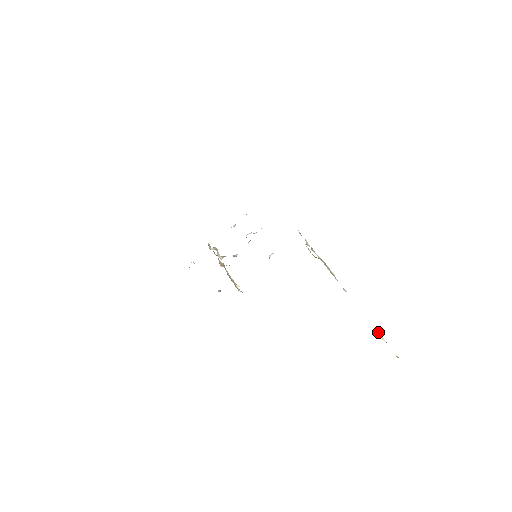
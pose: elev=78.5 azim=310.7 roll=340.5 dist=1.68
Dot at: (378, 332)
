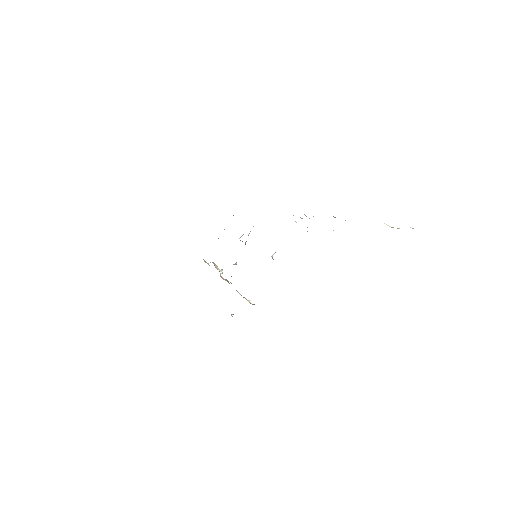
Dot at: (387, 225)
